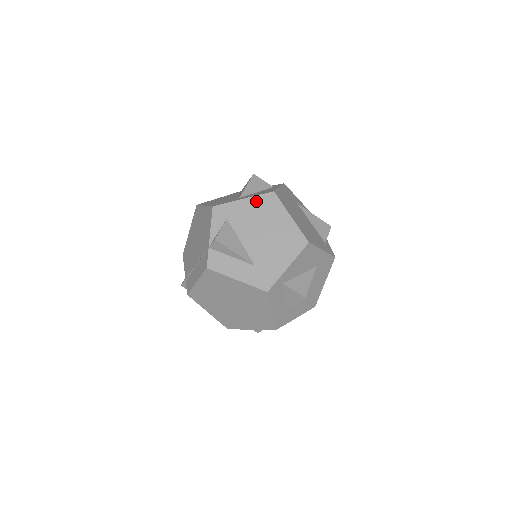
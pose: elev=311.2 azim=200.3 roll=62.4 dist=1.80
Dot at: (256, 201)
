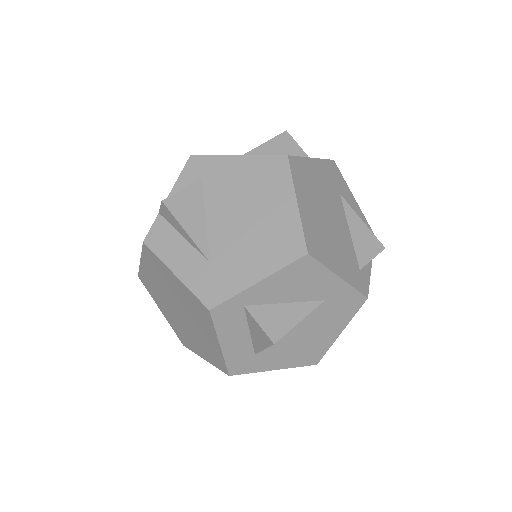
Dot at: (254, 163)
